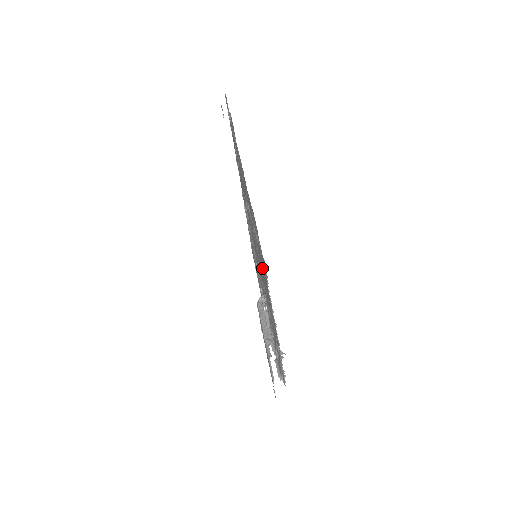
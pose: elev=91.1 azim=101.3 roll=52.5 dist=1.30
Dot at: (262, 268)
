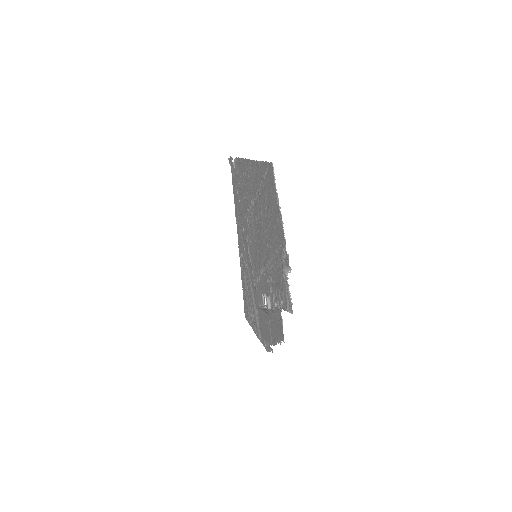
Dot at: (267, 210)
